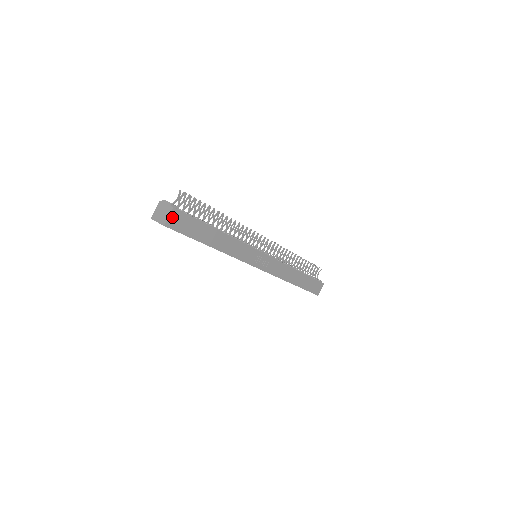
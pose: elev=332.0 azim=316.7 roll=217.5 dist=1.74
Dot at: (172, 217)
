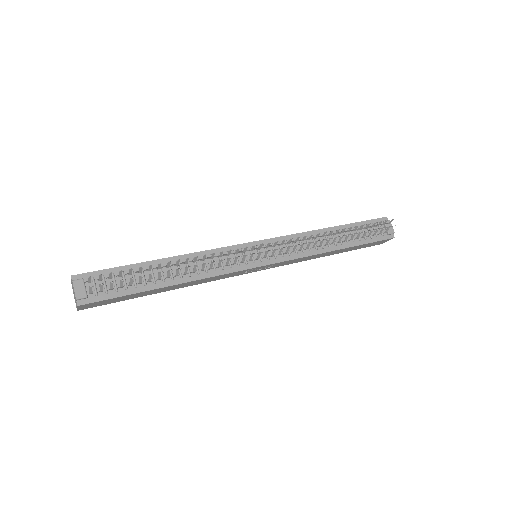
Dot at: (83, 306)
